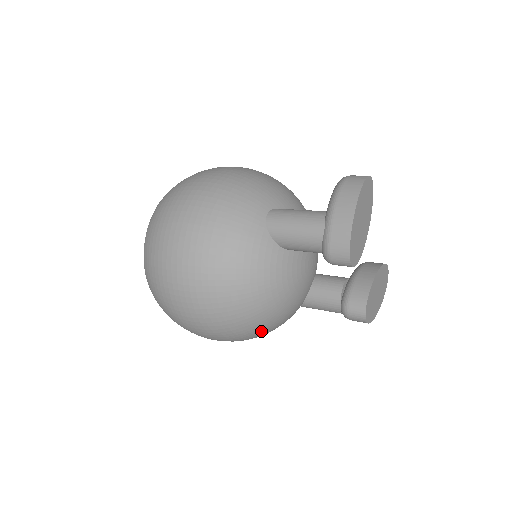
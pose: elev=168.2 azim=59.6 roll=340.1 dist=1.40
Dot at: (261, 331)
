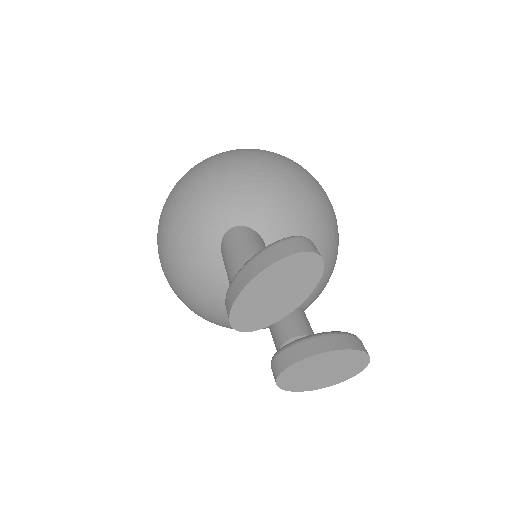
Dot at: (214, 323)
